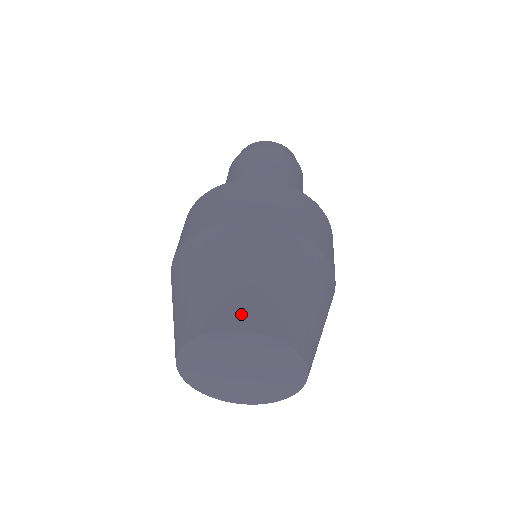
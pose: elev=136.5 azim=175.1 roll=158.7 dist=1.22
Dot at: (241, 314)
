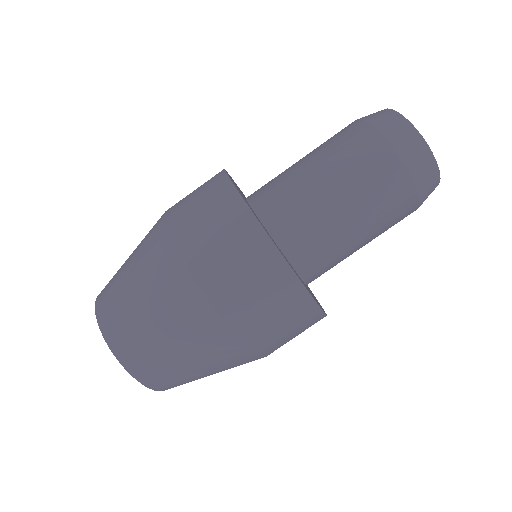
Dot at: (150, 376)
